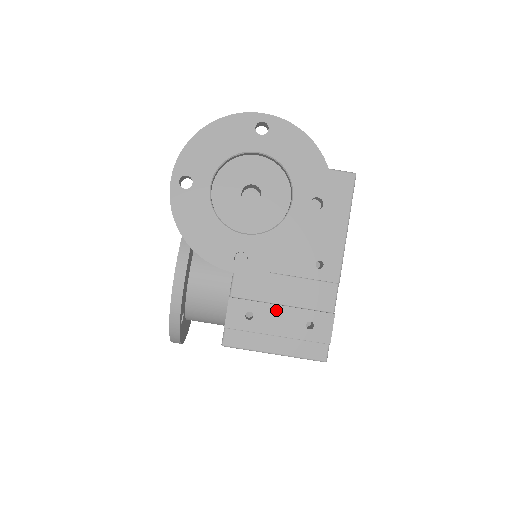
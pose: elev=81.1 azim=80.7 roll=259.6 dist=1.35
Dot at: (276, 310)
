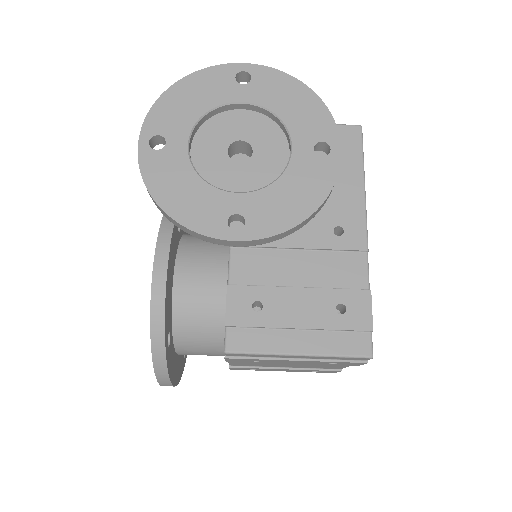
Dot at: (292, 294)
